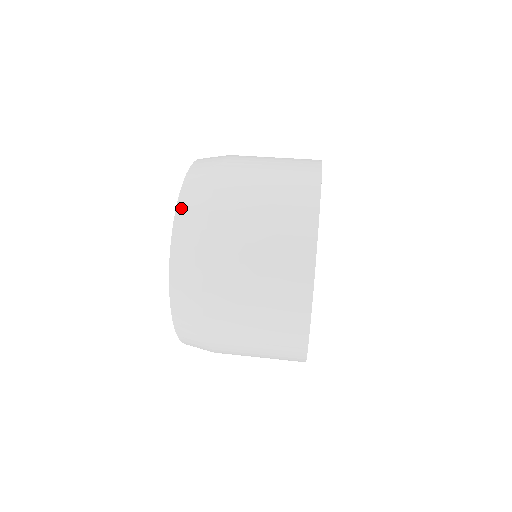
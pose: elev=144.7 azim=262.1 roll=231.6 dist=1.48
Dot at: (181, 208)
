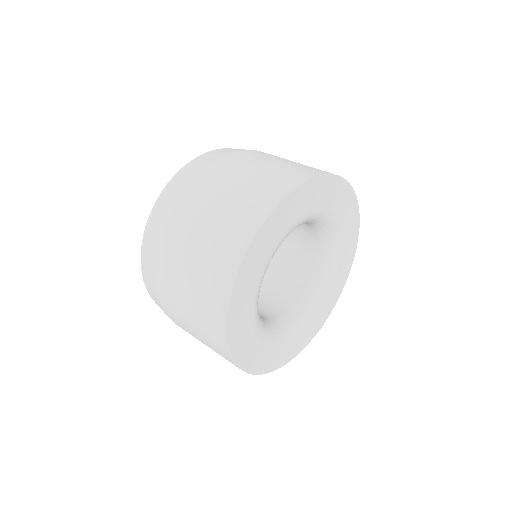
Dot at: occluded
